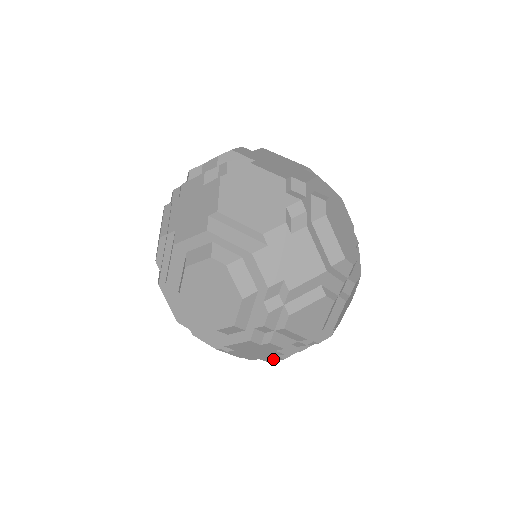
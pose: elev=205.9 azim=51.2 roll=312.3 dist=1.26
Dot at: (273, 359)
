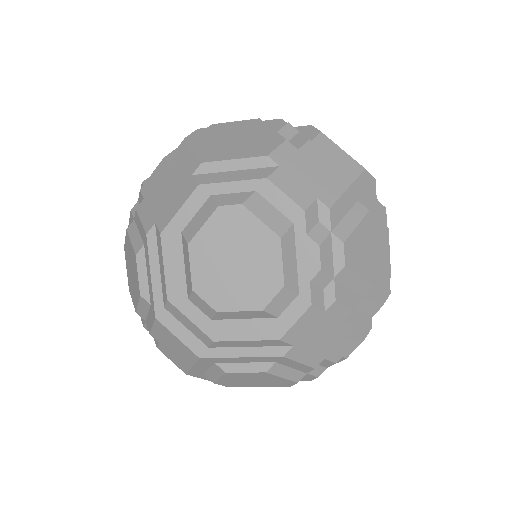
Dot at: (342, 351)
